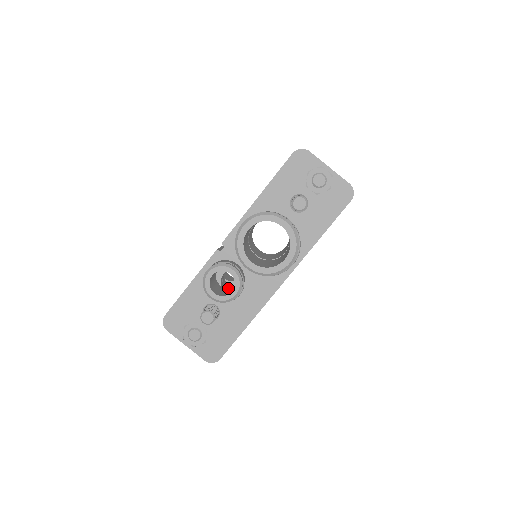
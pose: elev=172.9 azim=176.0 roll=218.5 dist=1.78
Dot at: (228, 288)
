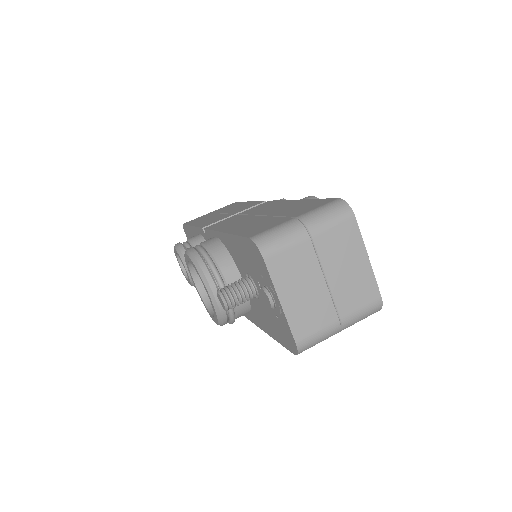
Dot at: occluded
